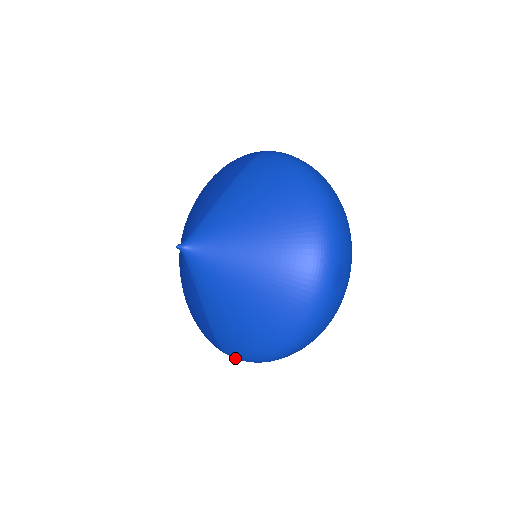
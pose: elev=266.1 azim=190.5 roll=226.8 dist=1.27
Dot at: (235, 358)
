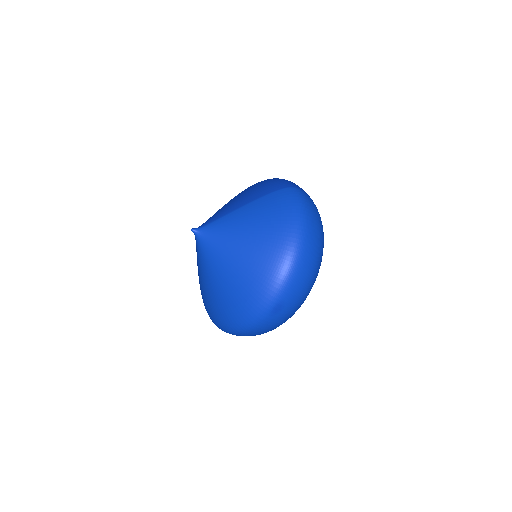
Dot at: occluded
